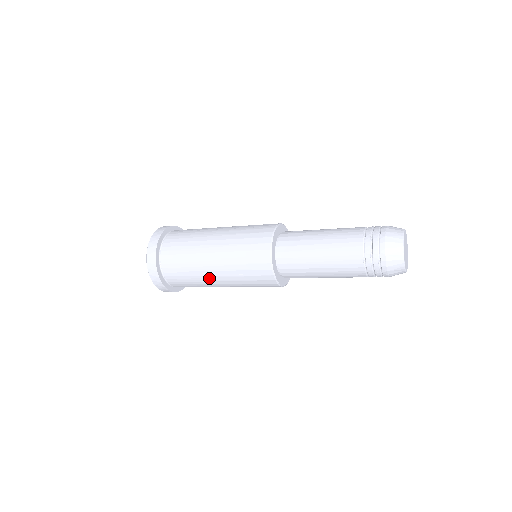
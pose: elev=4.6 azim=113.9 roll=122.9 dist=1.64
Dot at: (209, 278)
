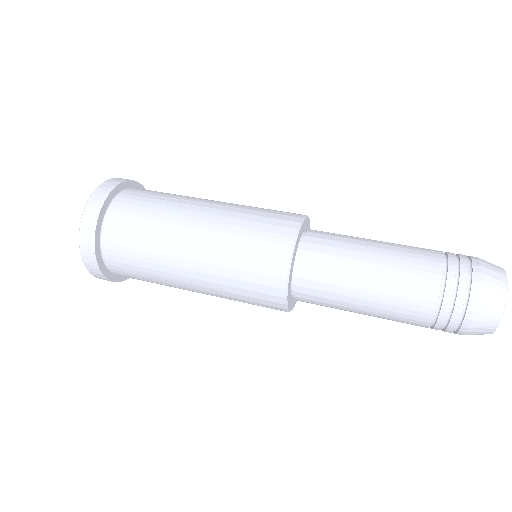
Dot at: occluded
